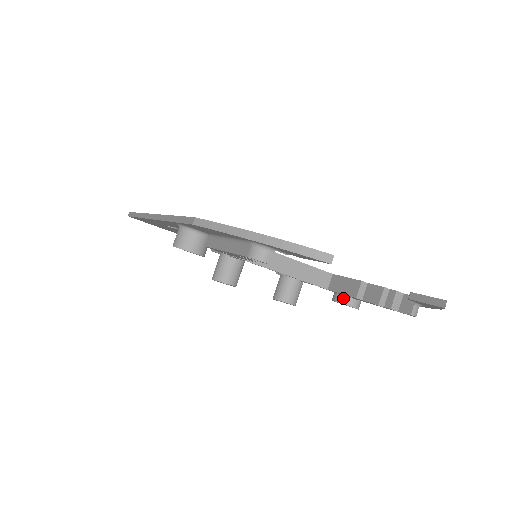
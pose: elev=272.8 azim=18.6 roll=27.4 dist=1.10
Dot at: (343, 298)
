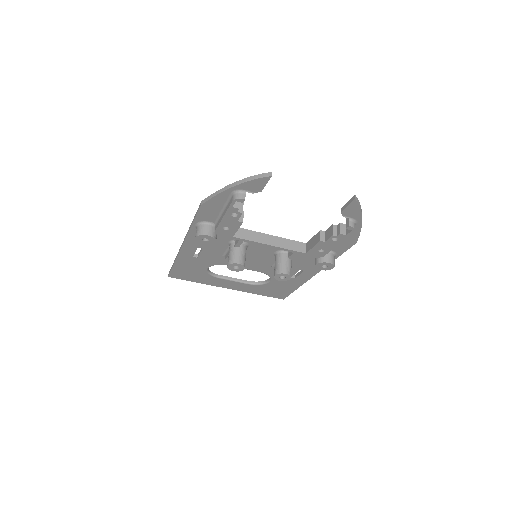
Dot at: (320, 259)
